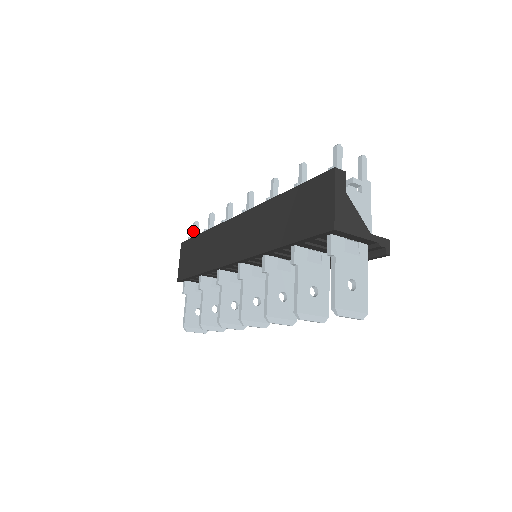
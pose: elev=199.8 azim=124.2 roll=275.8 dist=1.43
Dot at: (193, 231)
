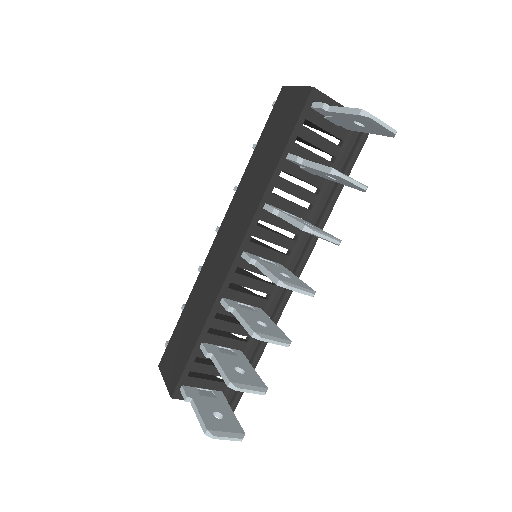
Dot at: occluded
